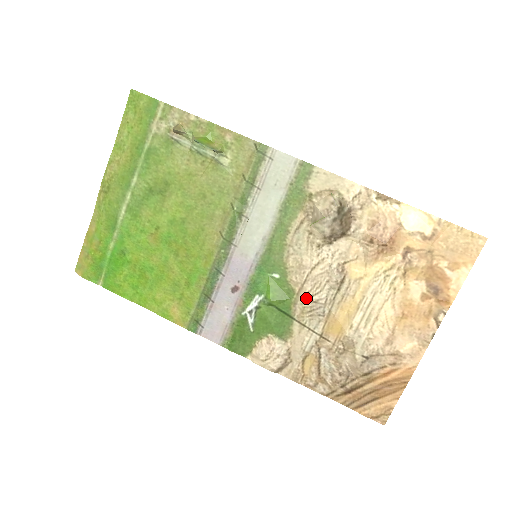
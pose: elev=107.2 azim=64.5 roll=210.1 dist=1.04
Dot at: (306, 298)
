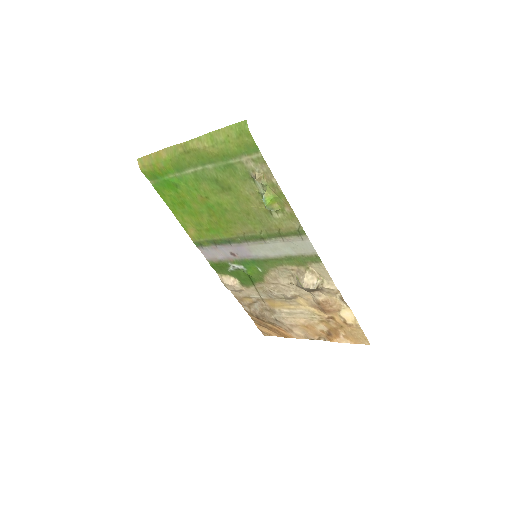
Dot at: (267, 287)
